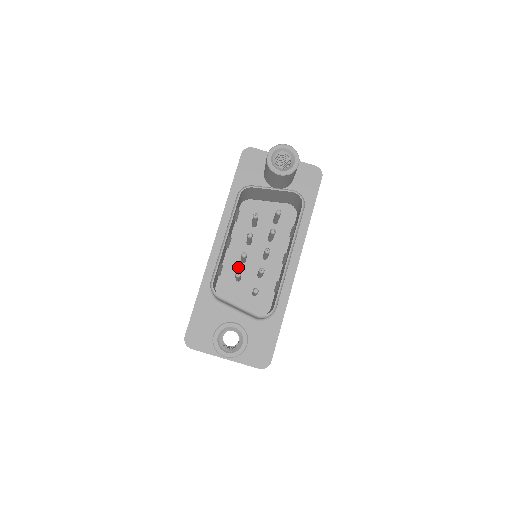
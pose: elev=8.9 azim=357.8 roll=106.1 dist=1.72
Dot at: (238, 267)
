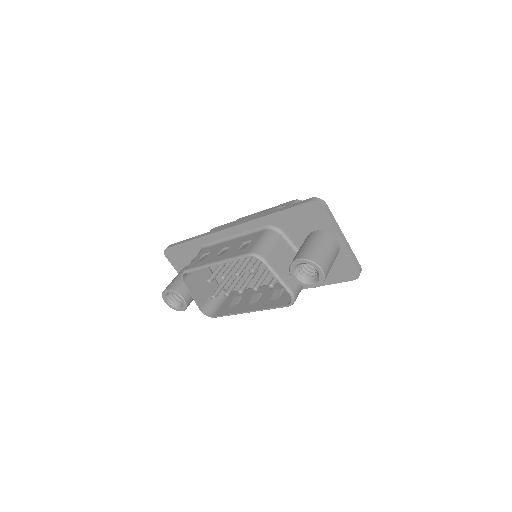
Dot at: occluded
